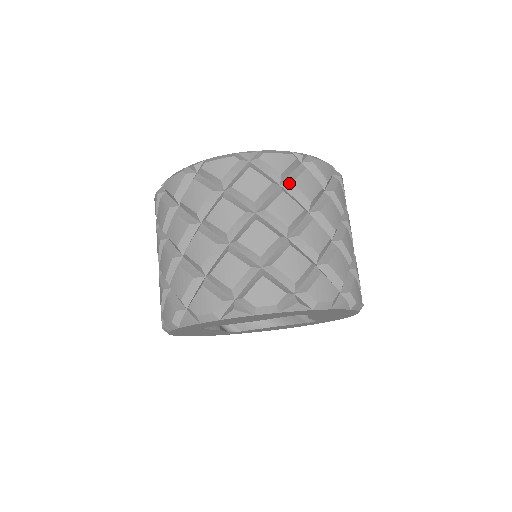
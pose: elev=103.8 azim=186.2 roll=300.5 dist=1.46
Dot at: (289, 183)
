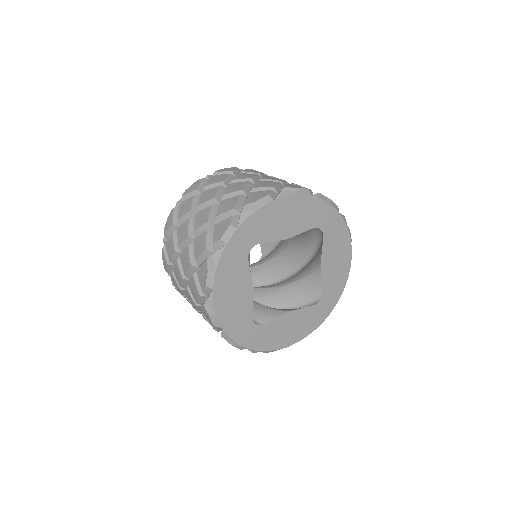
Dot at: occluded
